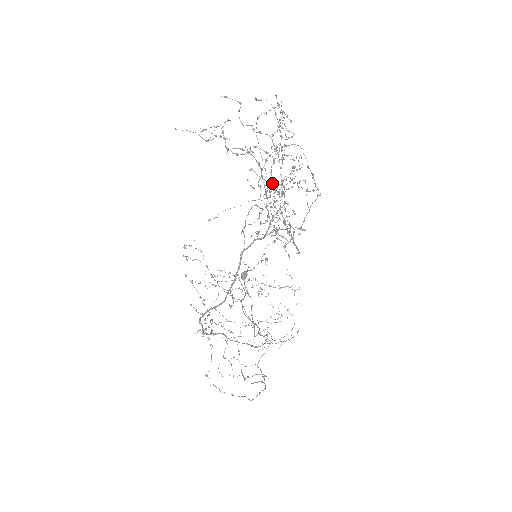
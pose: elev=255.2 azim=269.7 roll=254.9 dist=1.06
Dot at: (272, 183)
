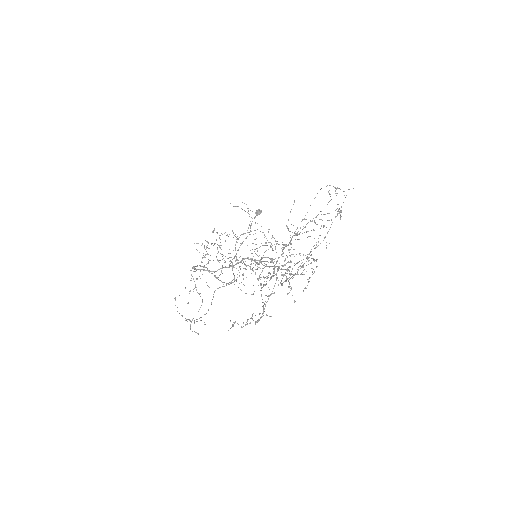
Dot at: occluded
